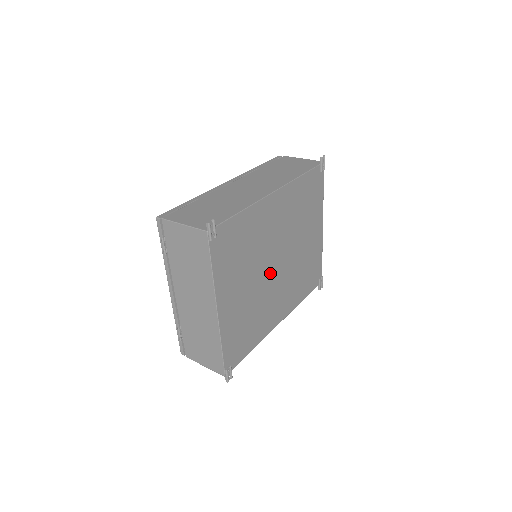
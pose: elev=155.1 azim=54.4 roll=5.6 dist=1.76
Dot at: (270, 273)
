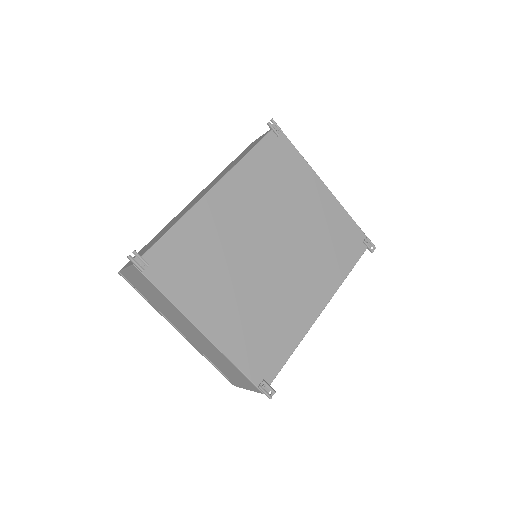
Dot at: (265, 267)
